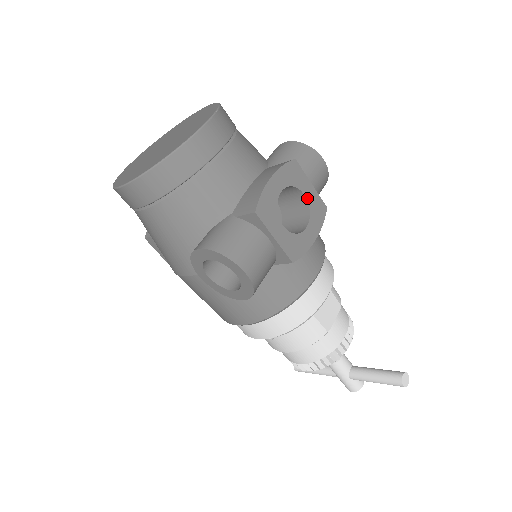
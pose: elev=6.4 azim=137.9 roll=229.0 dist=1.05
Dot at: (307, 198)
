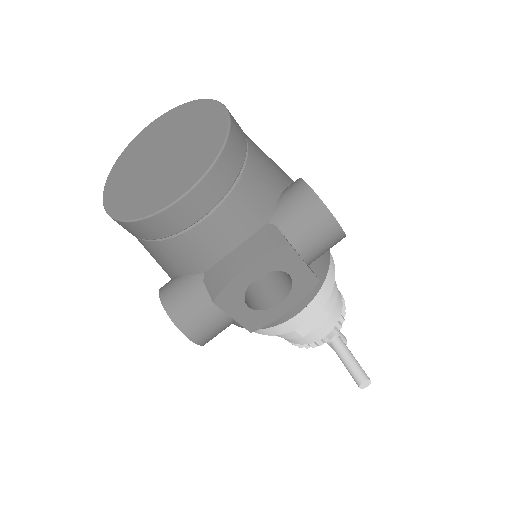
Dot at: (293, 277)
